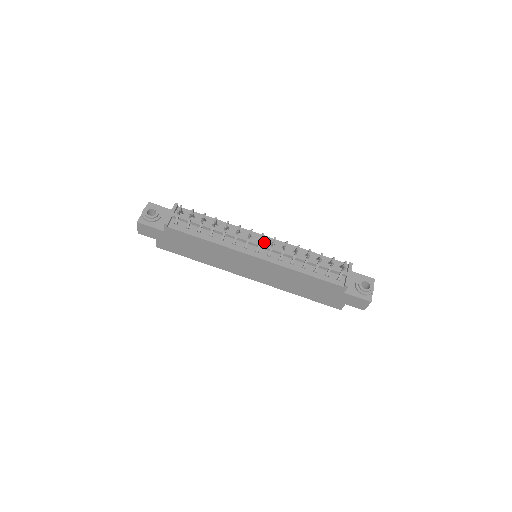
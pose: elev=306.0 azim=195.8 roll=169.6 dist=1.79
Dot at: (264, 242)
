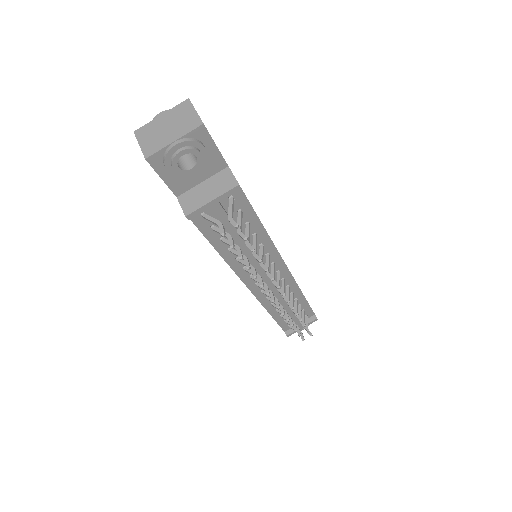
Dot at: (278, 275)
